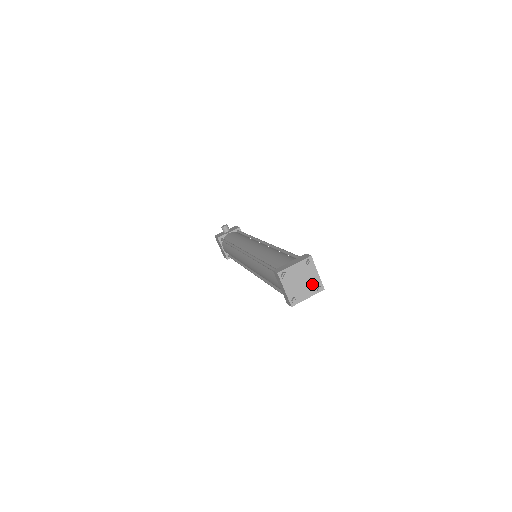
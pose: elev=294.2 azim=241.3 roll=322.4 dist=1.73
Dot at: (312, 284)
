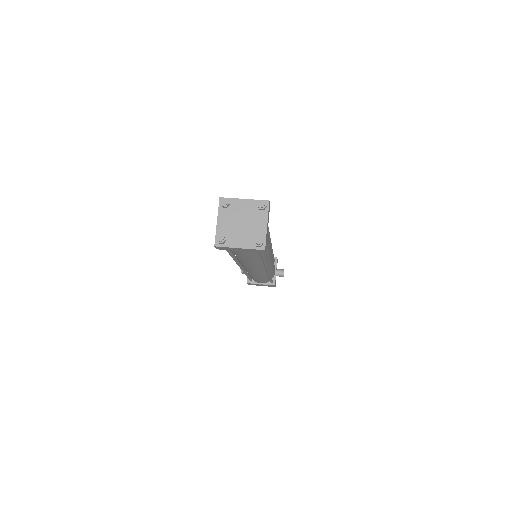
Dot at: (253, 212)
